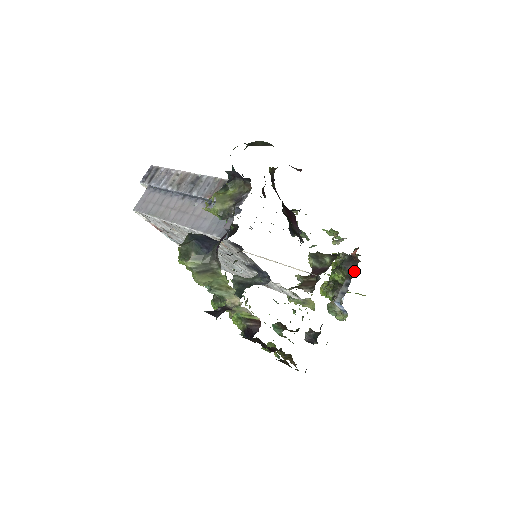
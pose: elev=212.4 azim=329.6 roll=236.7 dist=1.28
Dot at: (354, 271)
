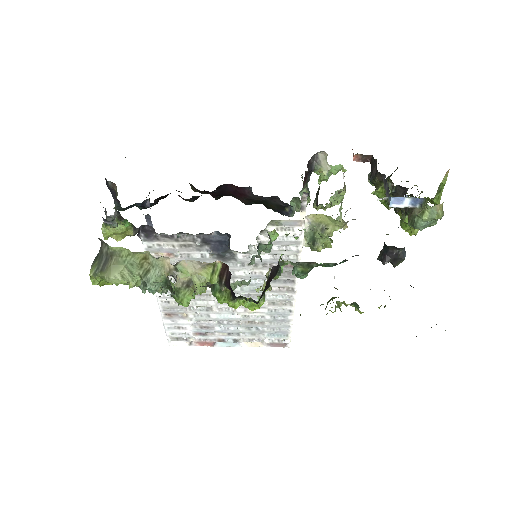
Dot at: (376, 166)
